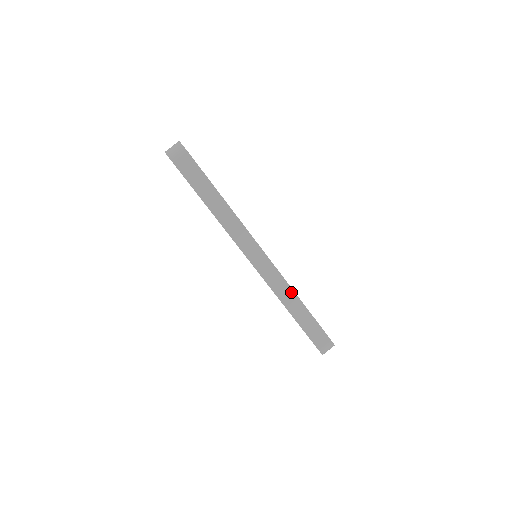
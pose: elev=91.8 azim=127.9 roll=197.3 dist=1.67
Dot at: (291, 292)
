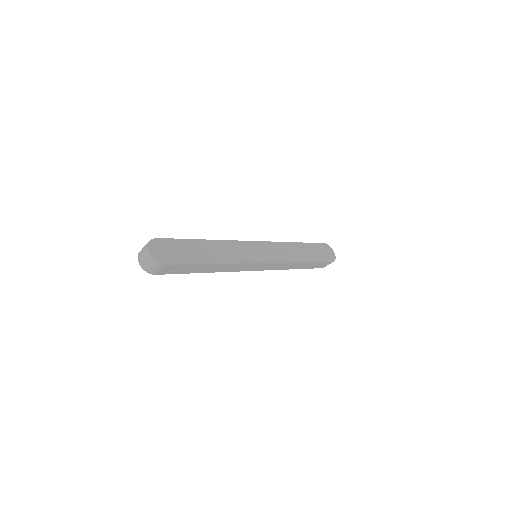
Dot at: (294, 263)
